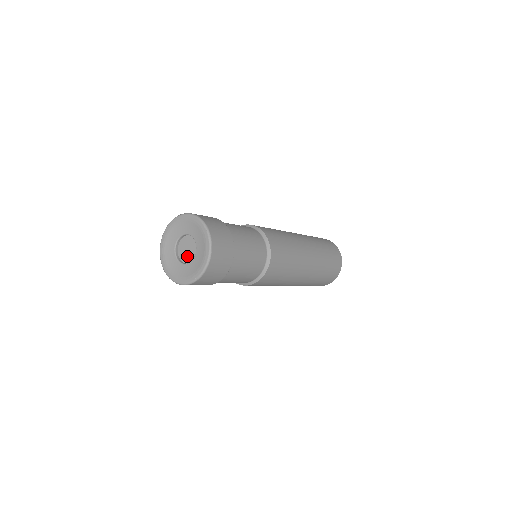
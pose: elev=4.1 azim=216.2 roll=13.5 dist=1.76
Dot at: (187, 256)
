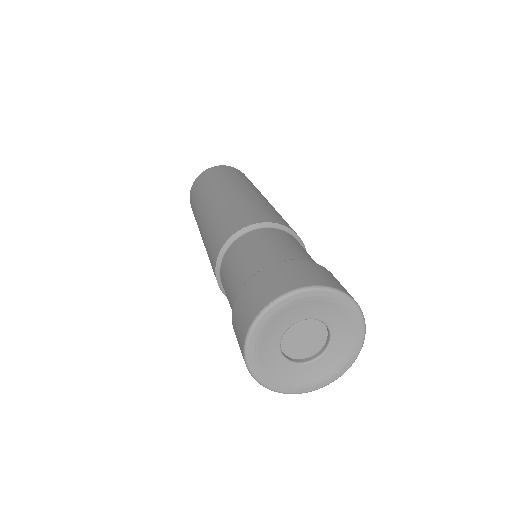
Dot at: (302, 349)
